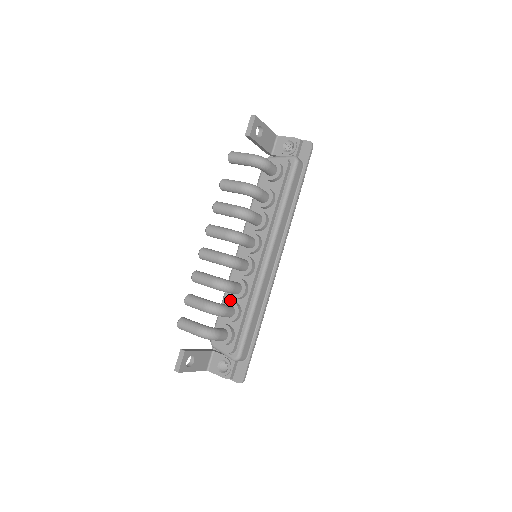
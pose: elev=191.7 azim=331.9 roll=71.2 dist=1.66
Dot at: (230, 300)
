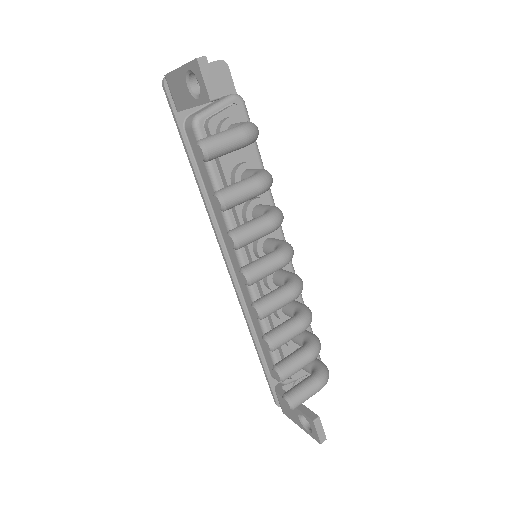
Dot at: occluded
